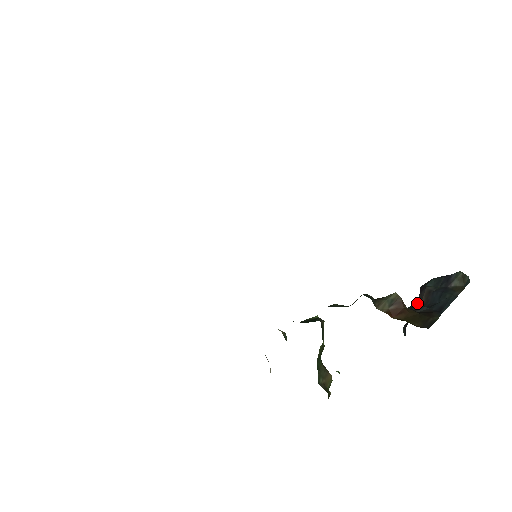
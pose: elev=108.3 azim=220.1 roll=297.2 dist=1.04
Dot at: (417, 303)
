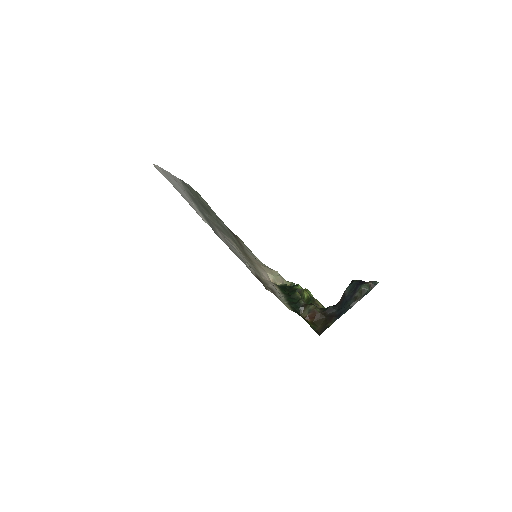
Dot at: occluded
